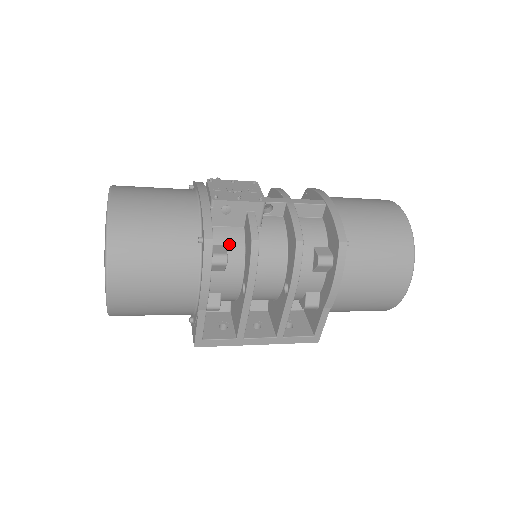
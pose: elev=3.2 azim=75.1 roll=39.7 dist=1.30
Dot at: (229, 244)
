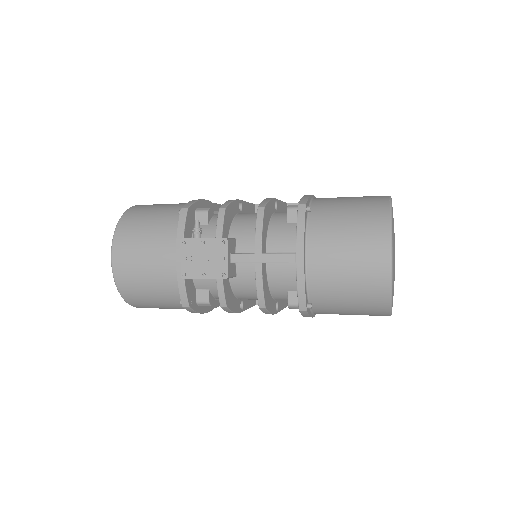
Dot at: (212, 289)
